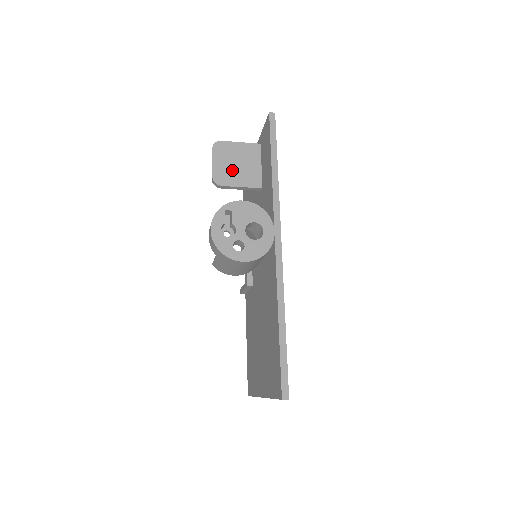
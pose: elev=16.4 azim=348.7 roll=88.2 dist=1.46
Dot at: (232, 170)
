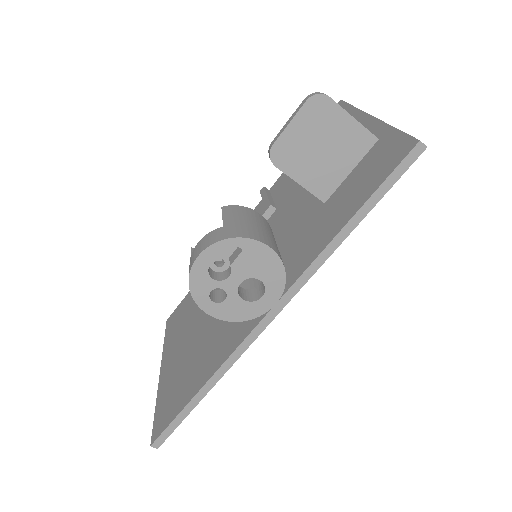
Dot at: (307, 153)
